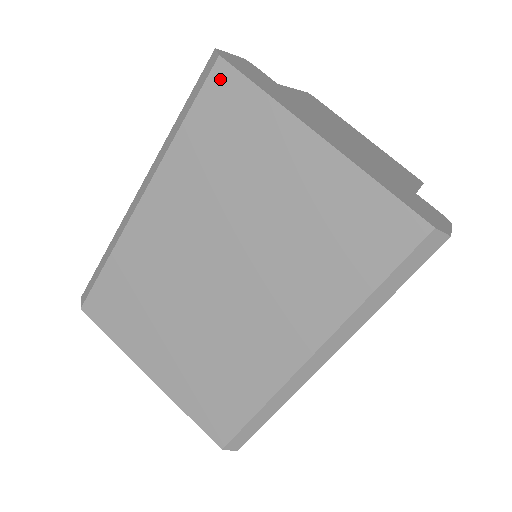
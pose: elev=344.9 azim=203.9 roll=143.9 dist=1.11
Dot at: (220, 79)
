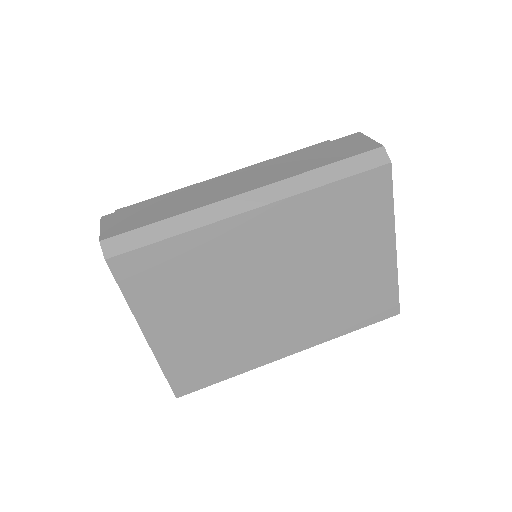
Dot at: (380, 176)
